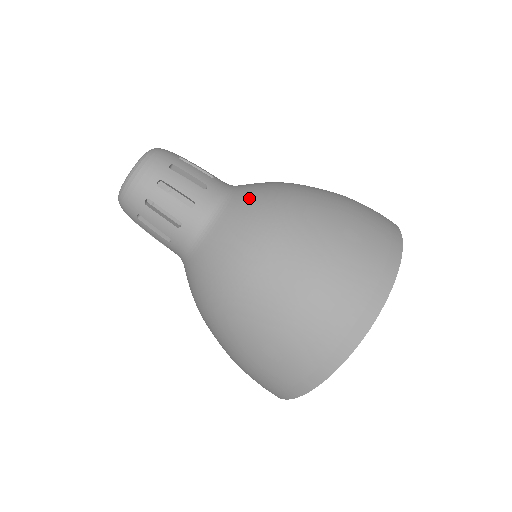
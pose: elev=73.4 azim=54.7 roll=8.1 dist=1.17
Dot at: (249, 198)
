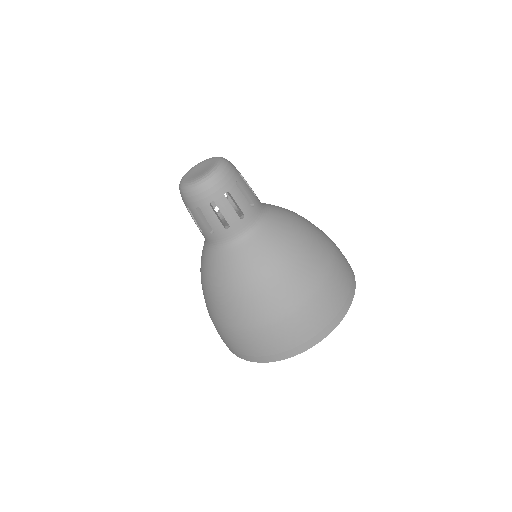
Dot at: (246, 257)
